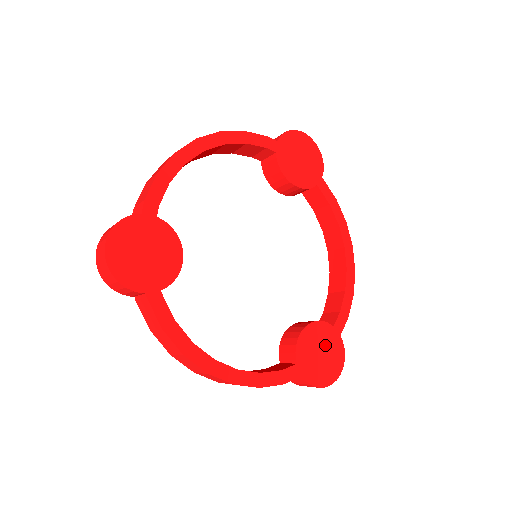
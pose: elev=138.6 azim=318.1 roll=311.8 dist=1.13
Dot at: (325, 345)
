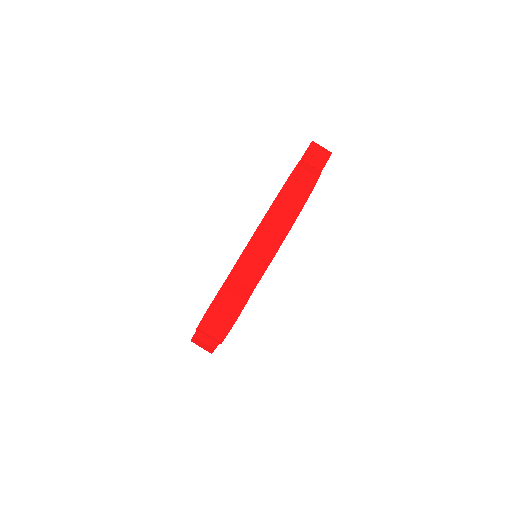
Dot at: occluded
